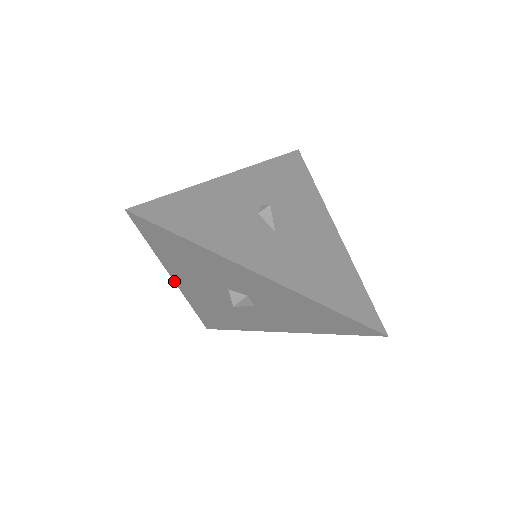
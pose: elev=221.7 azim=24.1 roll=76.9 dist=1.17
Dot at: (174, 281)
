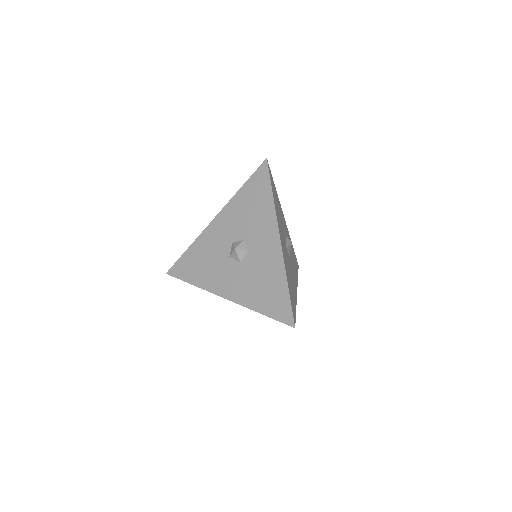
Dot at: (215, 217)
